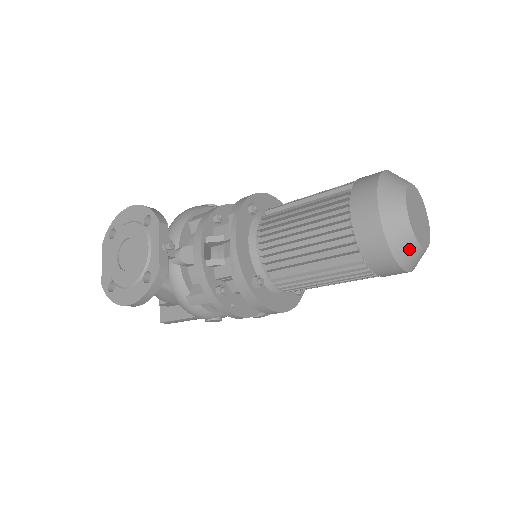
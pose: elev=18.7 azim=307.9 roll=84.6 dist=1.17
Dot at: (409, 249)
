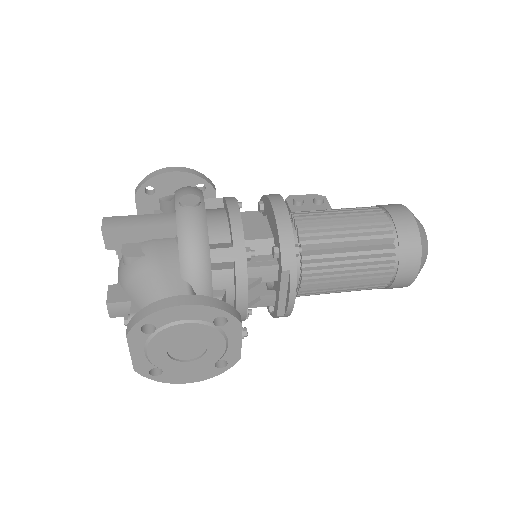
Dot at: occluded
